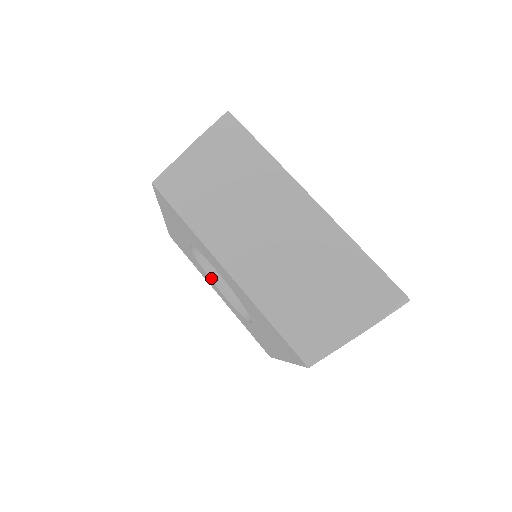
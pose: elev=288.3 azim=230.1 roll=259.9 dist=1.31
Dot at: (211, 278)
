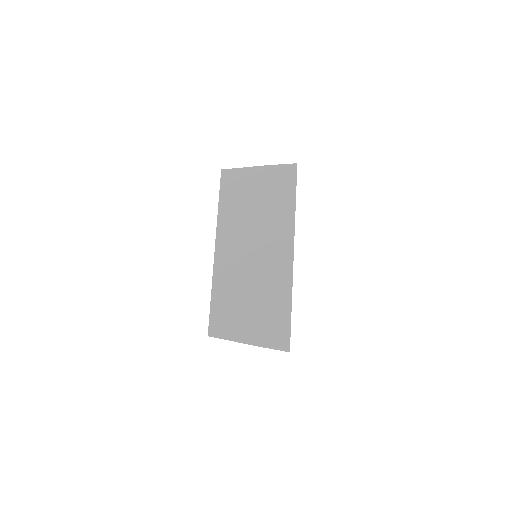
Dot at: occluded
